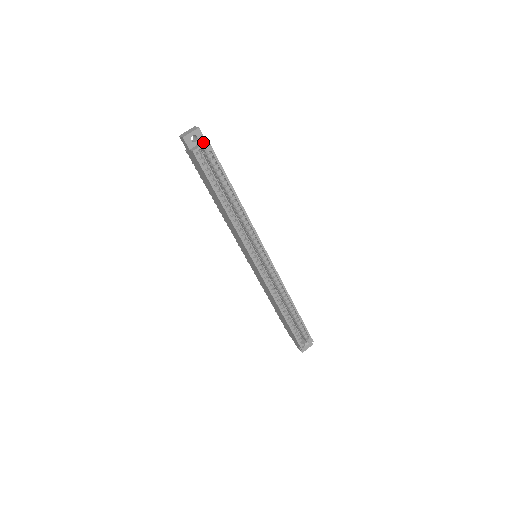
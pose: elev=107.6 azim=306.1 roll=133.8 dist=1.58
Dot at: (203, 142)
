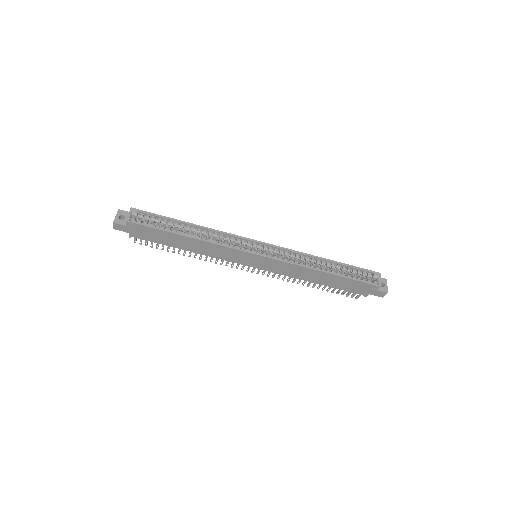
Dot at: (129, 213)
